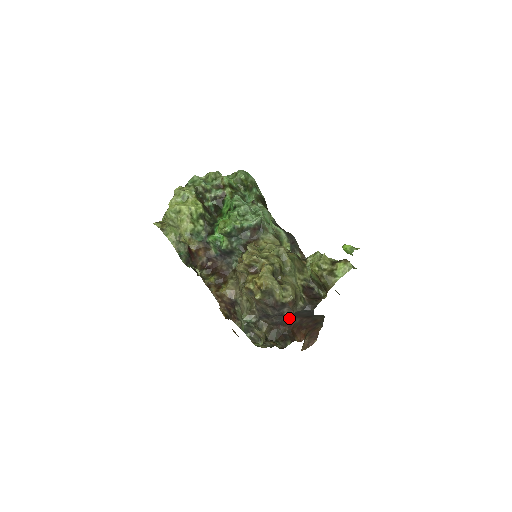
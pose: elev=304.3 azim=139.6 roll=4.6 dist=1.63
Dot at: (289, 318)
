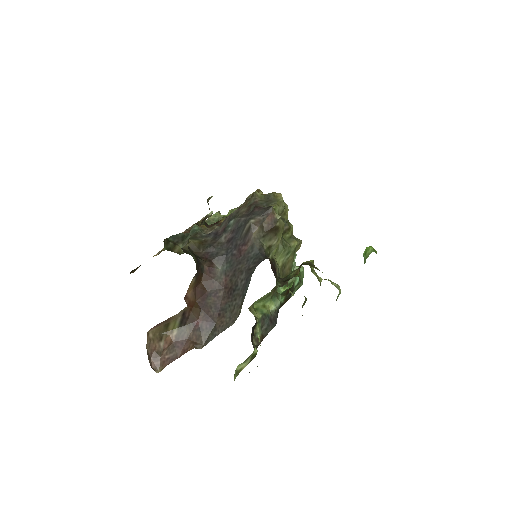
Dot at: (224, 263)
